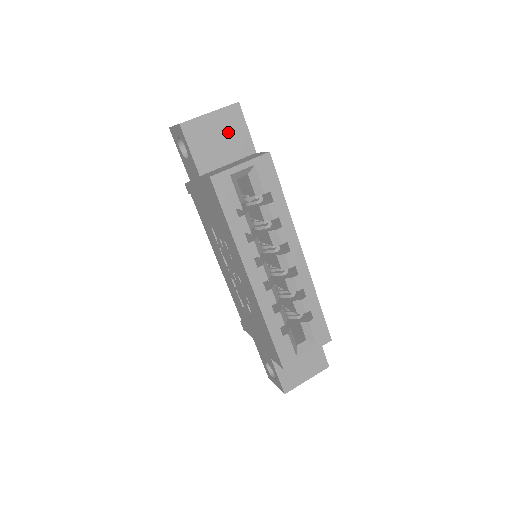
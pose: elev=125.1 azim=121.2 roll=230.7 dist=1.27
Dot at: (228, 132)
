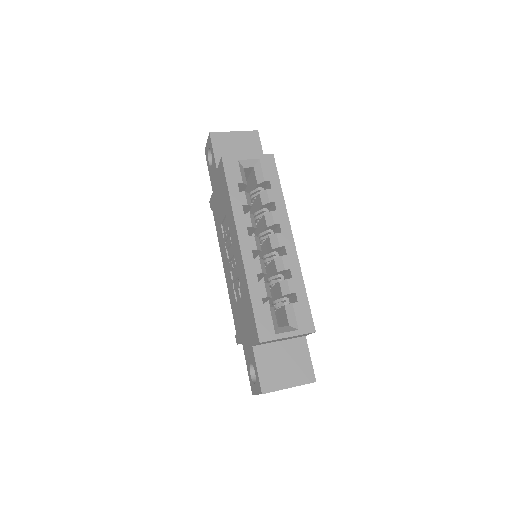
Dot at: (246, 147)
